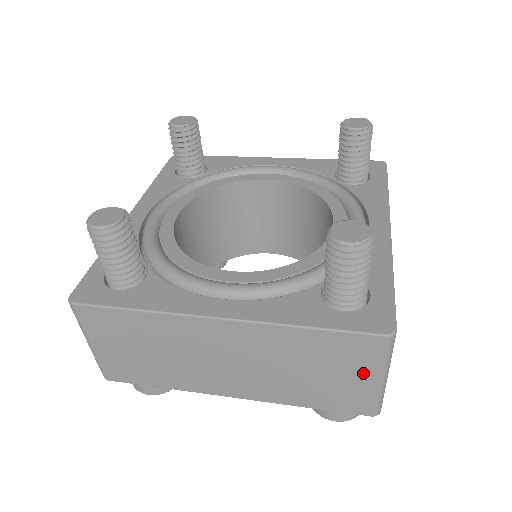
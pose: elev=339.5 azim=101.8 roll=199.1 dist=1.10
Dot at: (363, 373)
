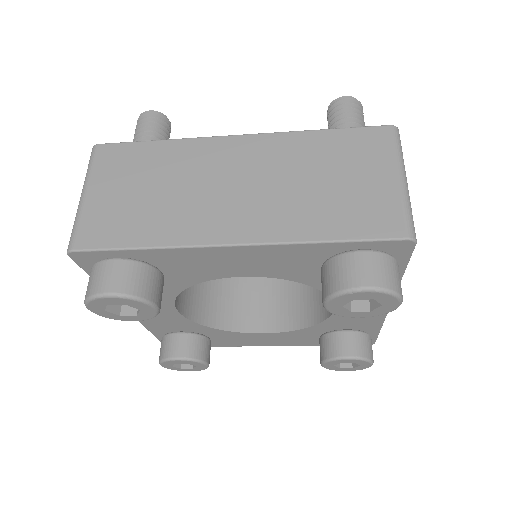
Dot at: (381, 171)
